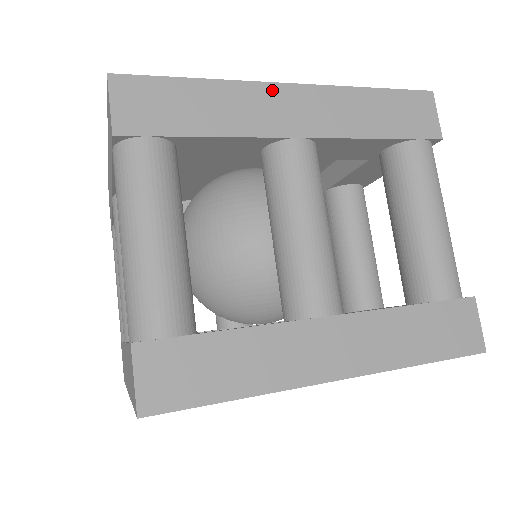
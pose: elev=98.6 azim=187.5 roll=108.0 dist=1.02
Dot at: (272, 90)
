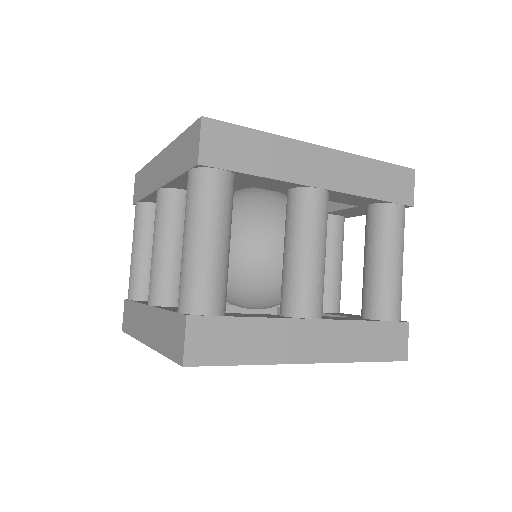
Dot at: (309, 149)
